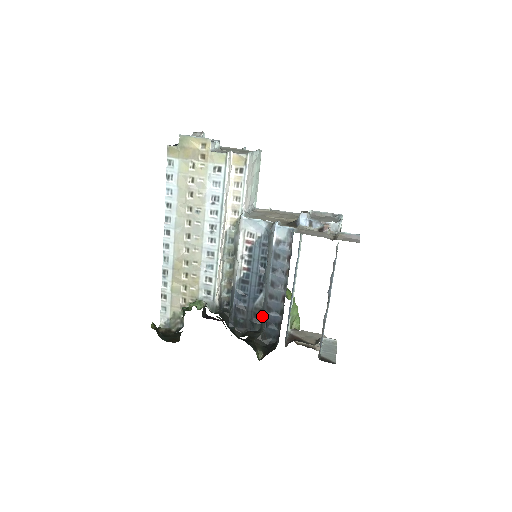
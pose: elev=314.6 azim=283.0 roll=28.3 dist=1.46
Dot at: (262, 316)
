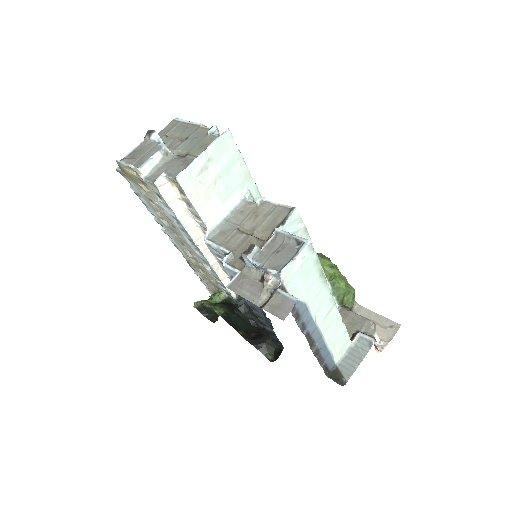
Dot at: occluded
